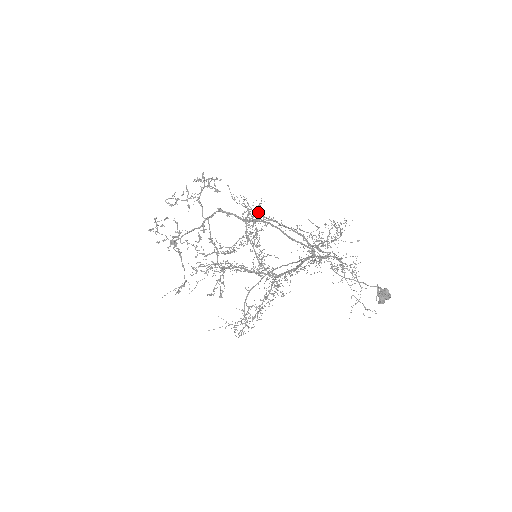
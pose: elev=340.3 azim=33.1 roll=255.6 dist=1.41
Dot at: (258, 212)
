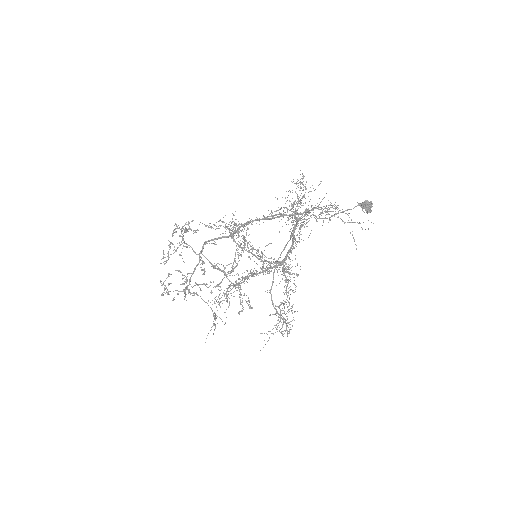
Dot at: (235, 223)
